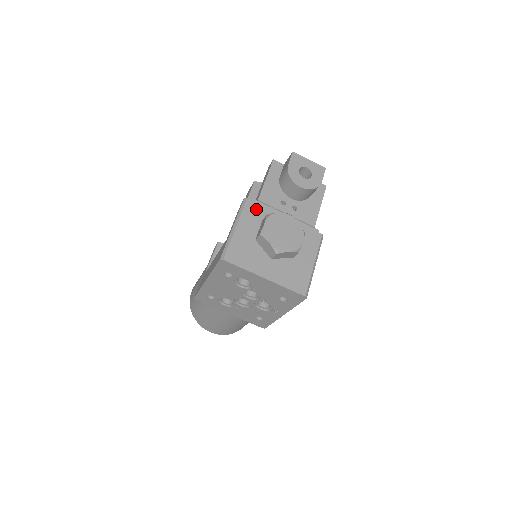
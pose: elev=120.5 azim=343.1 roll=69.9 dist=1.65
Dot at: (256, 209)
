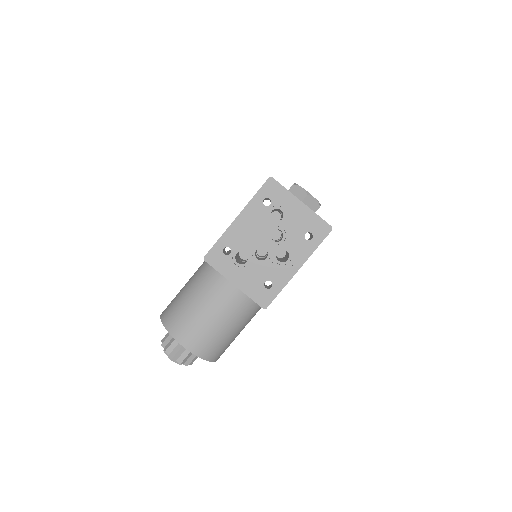
Dot at: occluded
